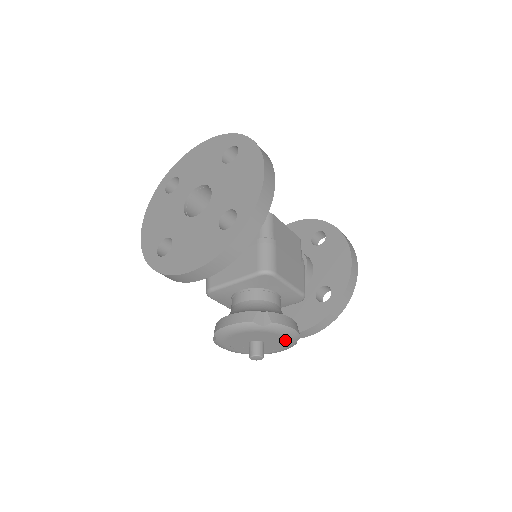
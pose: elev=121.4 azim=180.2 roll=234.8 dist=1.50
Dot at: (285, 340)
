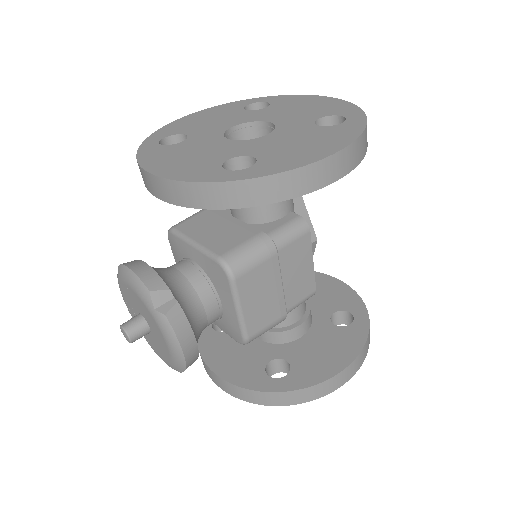
Dot at: (168, 352)
